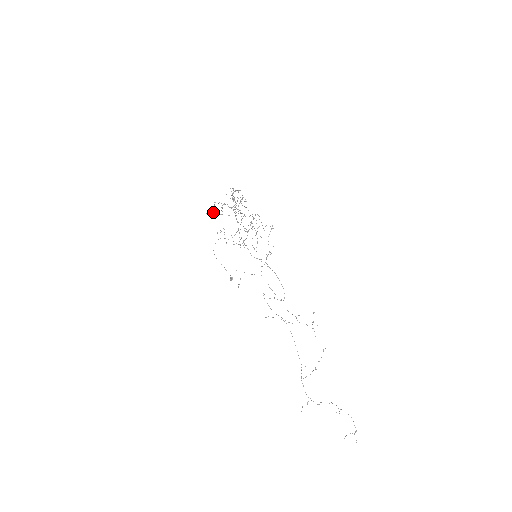
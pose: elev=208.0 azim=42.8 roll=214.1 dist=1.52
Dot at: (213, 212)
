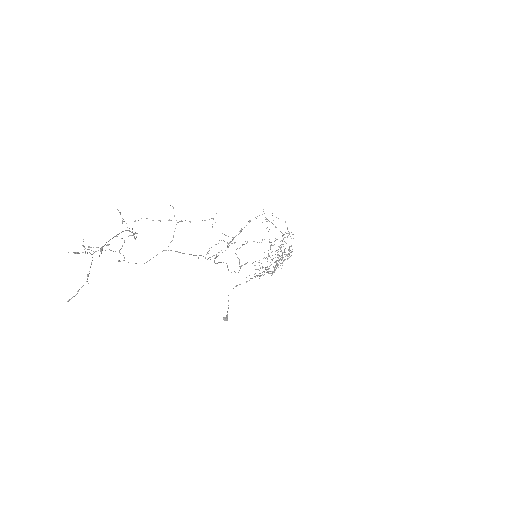
Dot at: occluded
